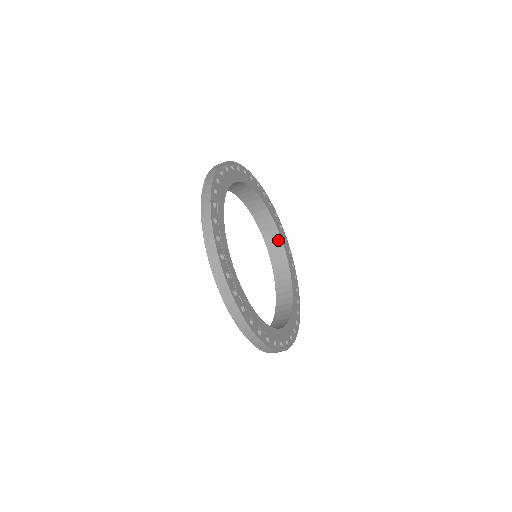
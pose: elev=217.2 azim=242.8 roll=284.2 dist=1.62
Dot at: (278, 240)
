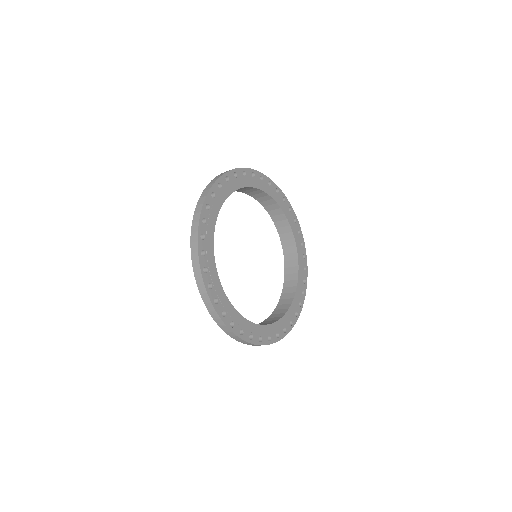
Dot at: (293, 244)
